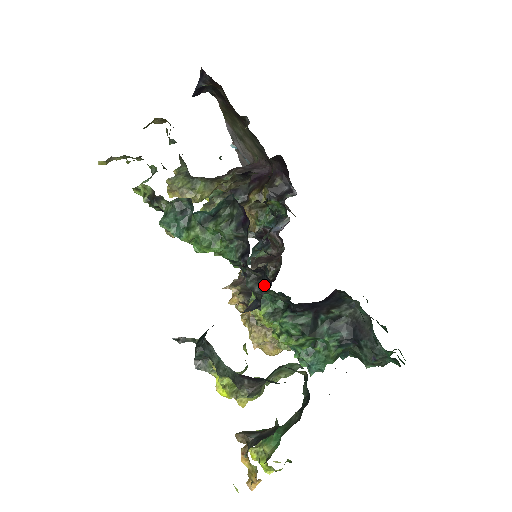
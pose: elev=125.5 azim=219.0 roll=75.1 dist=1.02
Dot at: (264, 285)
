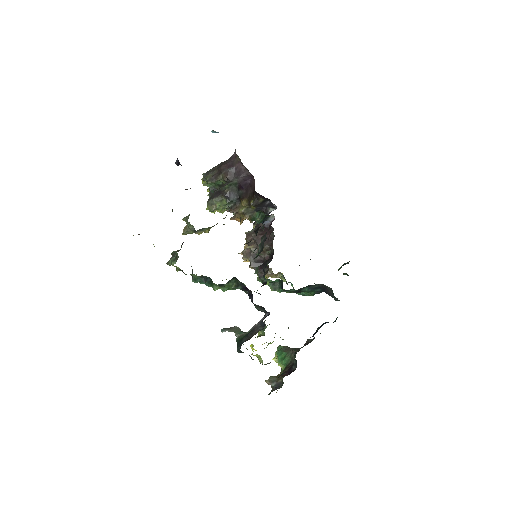
Dot at: (265, 311)
